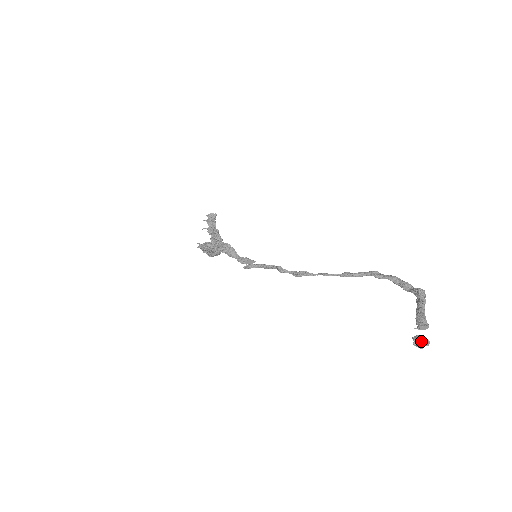
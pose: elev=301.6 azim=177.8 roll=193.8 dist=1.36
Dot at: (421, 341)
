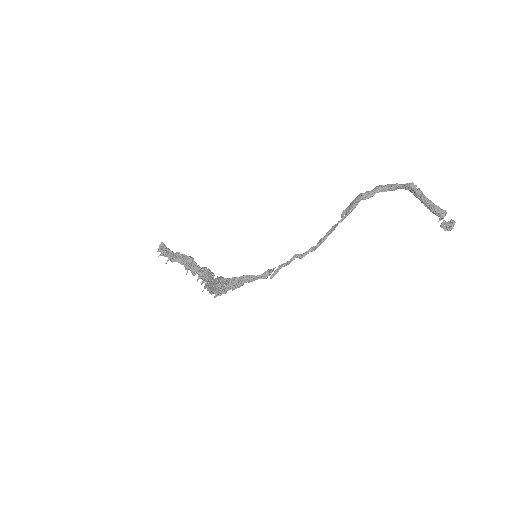
Dot at: (450, 226)
